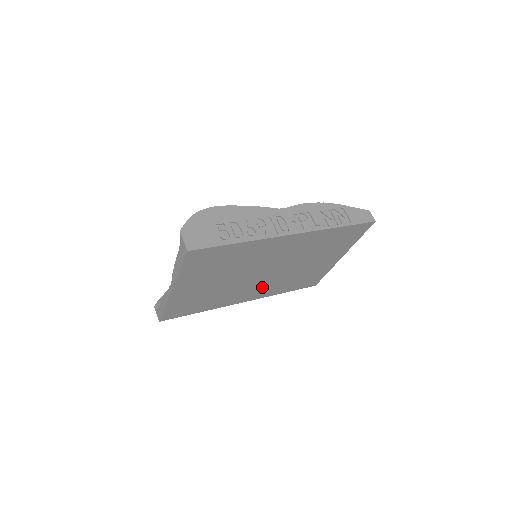
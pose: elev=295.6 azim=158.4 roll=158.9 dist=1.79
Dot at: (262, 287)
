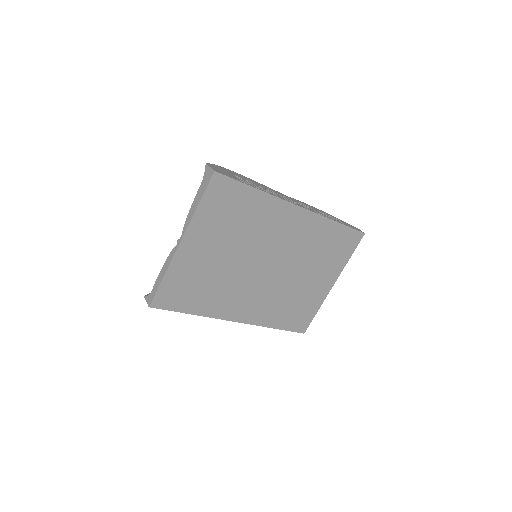
Dot at: (258, 299)
